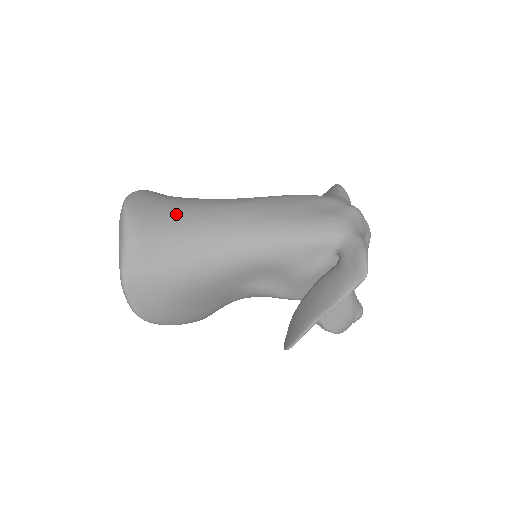
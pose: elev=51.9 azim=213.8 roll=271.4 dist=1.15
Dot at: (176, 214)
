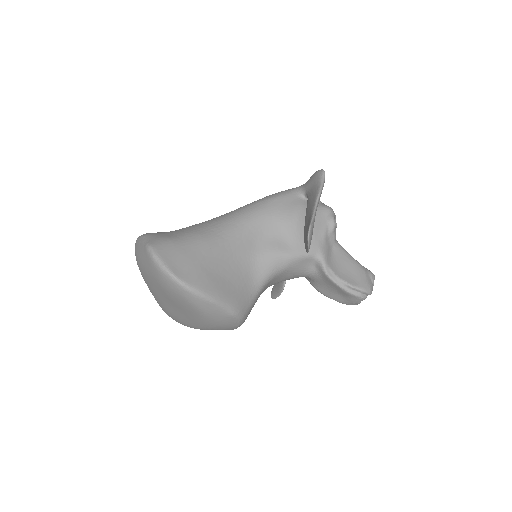
Dot at: occluded
